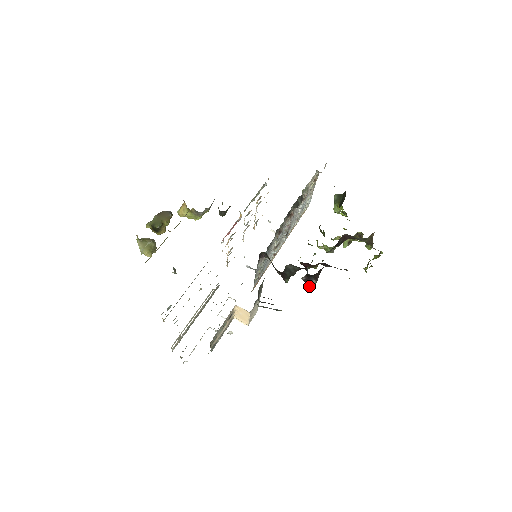
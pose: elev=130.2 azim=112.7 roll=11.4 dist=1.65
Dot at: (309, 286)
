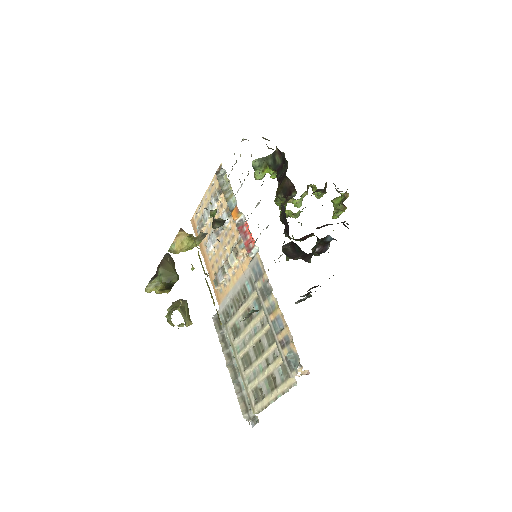
Dot at: occluded
